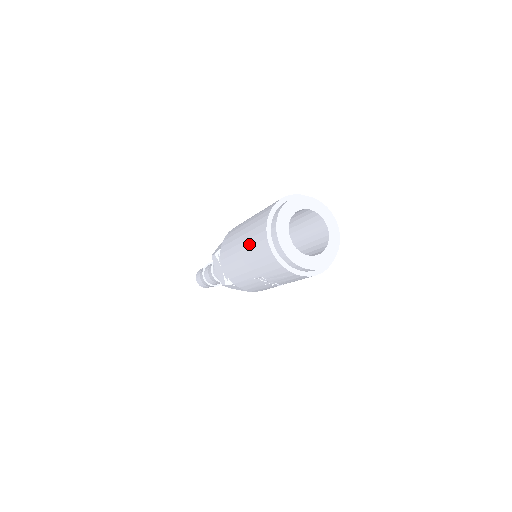
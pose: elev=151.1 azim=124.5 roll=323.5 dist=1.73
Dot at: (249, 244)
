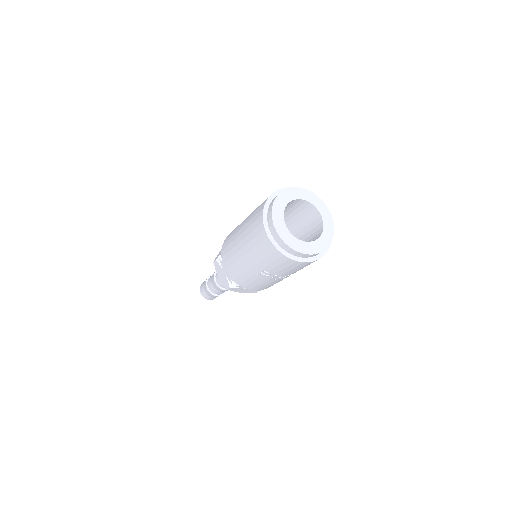
Dot at: (248, 240)
